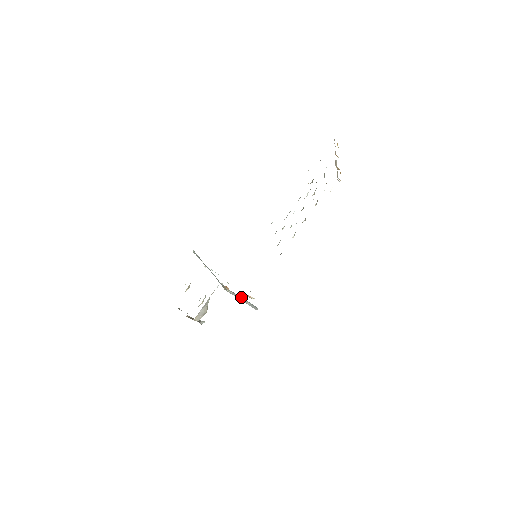
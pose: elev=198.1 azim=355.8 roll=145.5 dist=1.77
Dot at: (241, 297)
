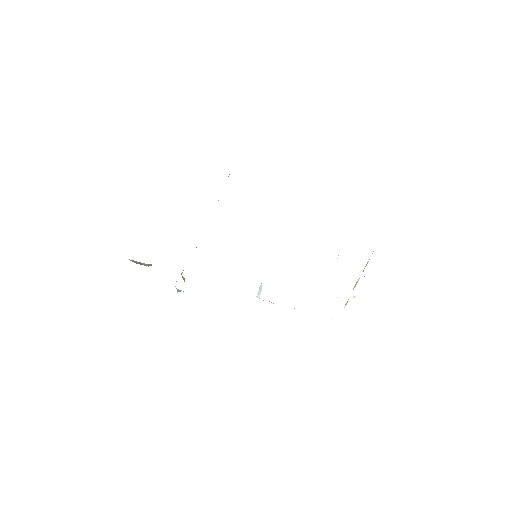
Dot at: occluded
